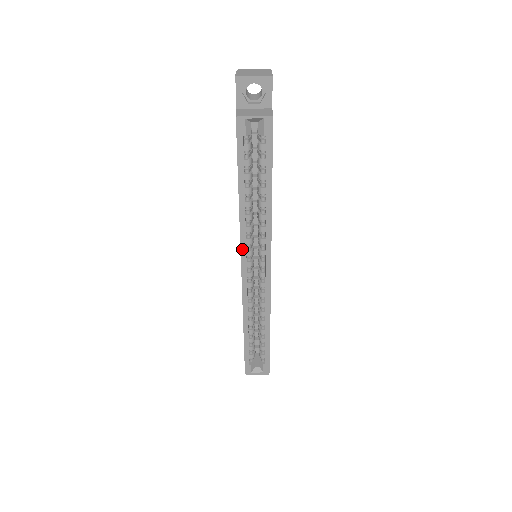
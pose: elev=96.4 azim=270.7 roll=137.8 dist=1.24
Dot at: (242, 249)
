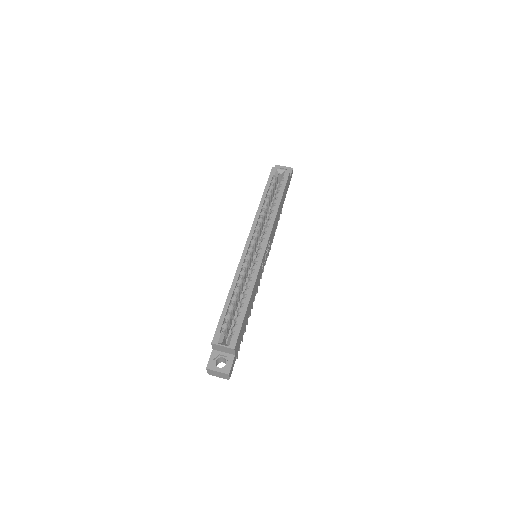
Dot at: (252, 229)
